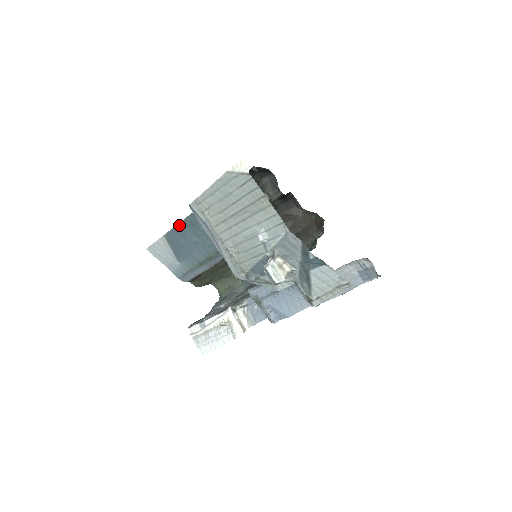
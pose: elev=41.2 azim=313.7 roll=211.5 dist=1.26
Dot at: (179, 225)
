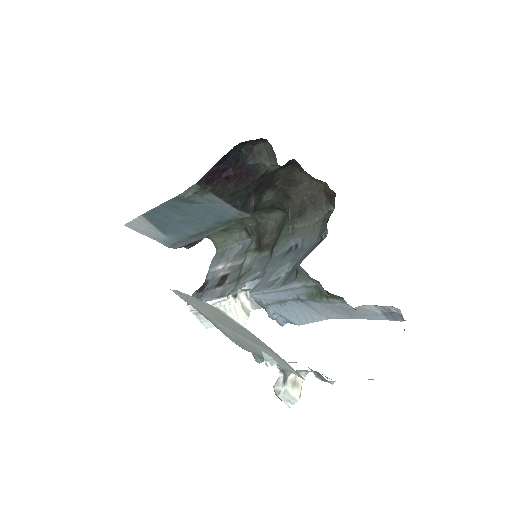
Dot at: (158, 208)
